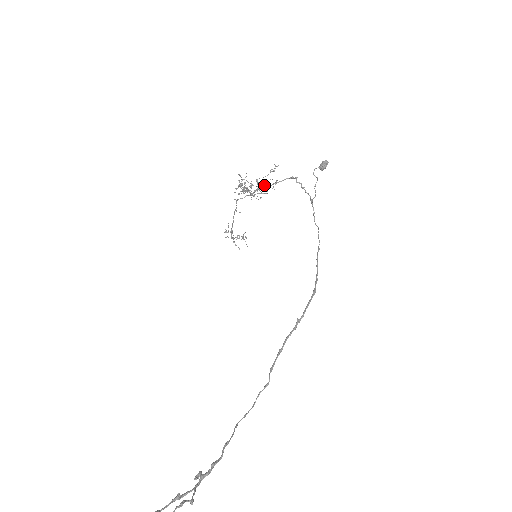
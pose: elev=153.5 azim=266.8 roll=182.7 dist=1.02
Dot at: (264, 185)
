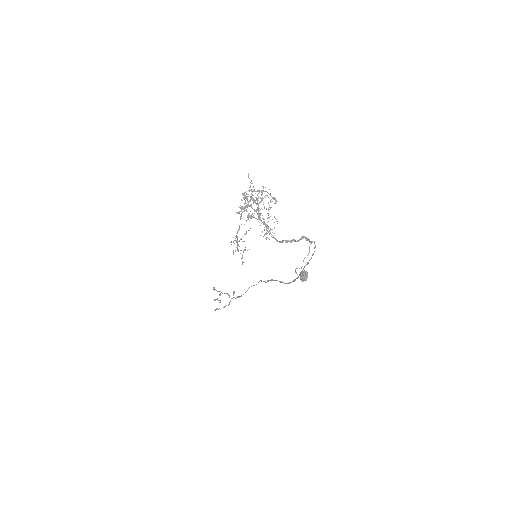
Dot at: (264, 223)
